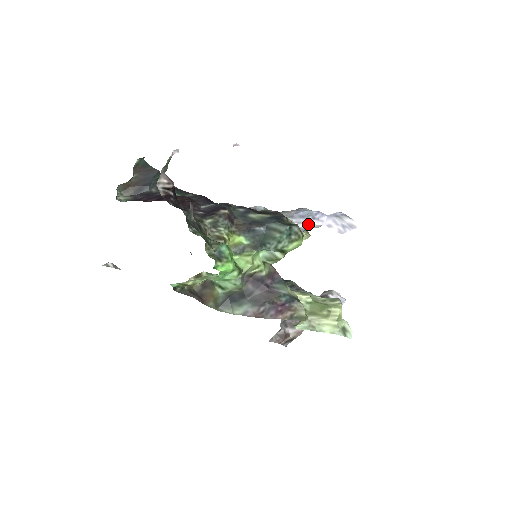
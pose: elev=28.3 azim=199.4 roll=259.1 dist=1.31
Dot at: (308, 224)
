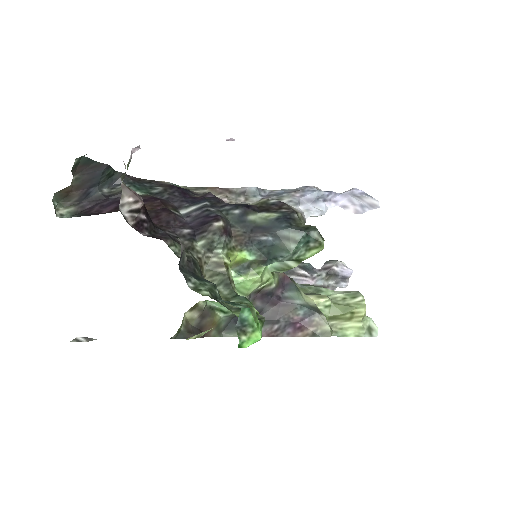
Dot at: (320, 211)
